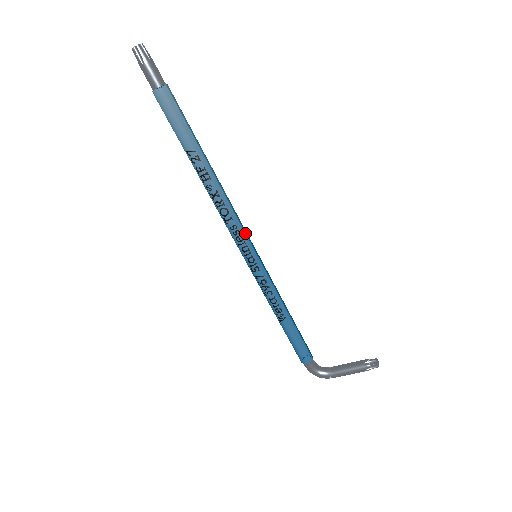
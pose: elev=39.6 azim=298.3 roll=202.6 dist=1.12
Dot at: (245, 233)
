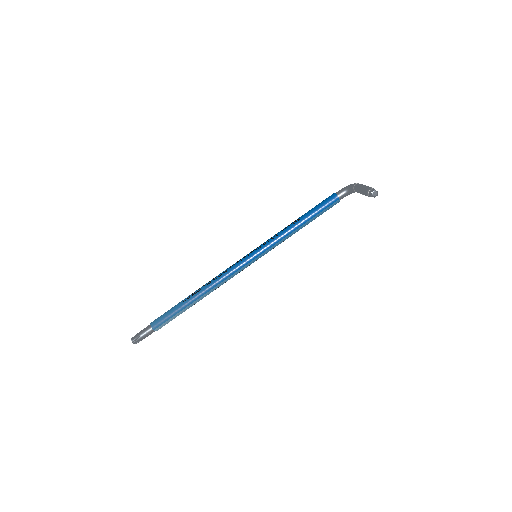
Dot at: (241, 269)
